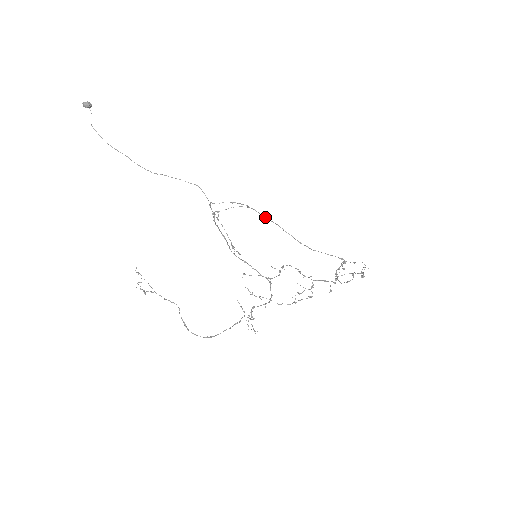
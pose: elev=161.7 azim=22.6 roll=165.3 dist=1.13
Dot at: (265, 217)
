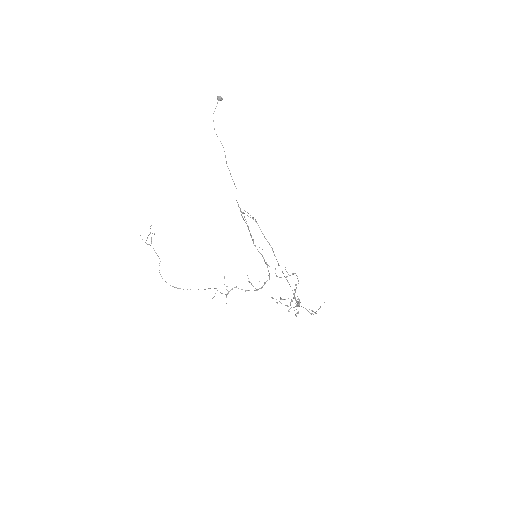
Dot at: (263, 234)
